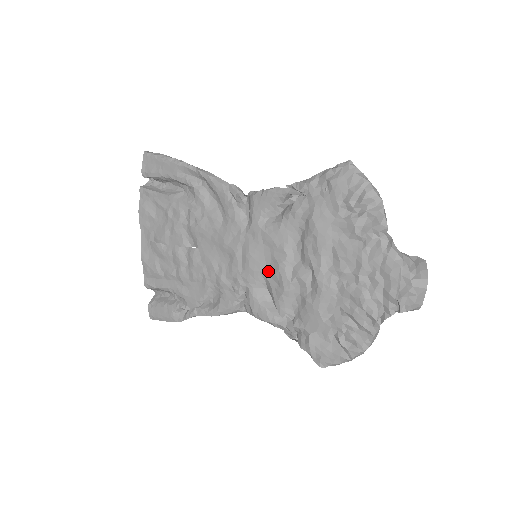
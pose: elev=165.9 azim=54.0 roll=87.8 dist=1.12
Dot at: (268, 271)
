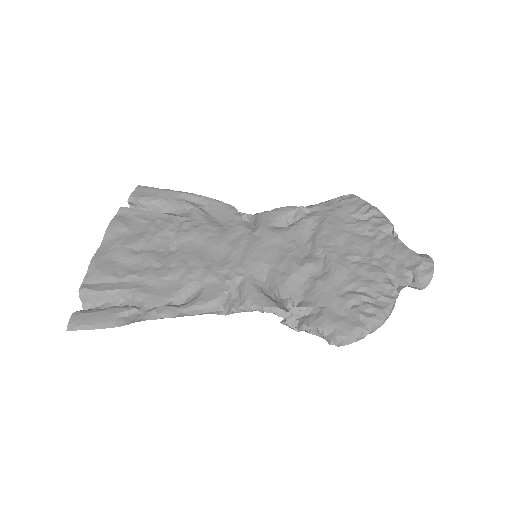
Dot at: (272, 263)
